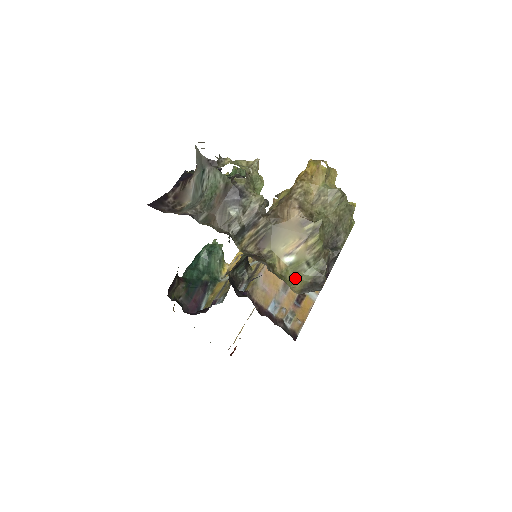
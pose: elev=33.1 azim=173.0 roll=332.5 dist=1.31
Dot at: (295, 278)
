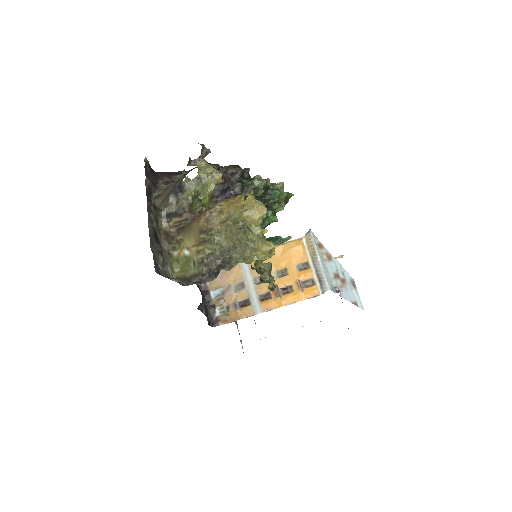
Dot at: (184, 268)
